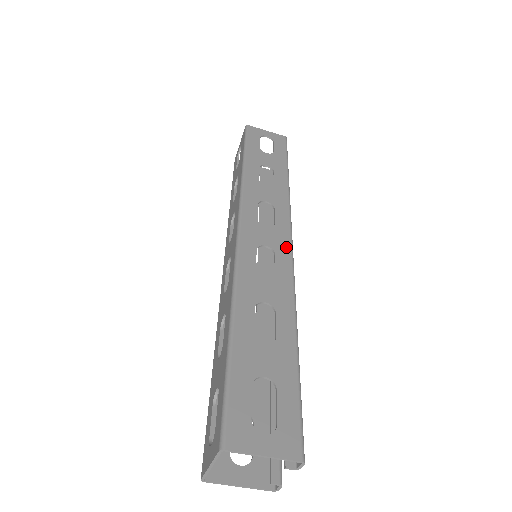
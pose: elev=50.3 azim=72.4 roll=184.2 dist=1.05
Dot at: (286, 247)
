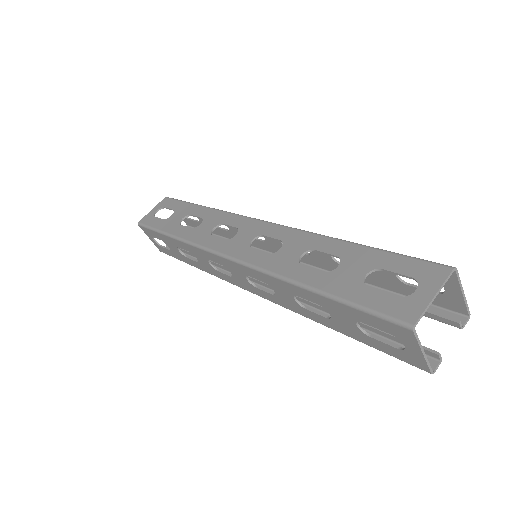
Dot at: occluded
